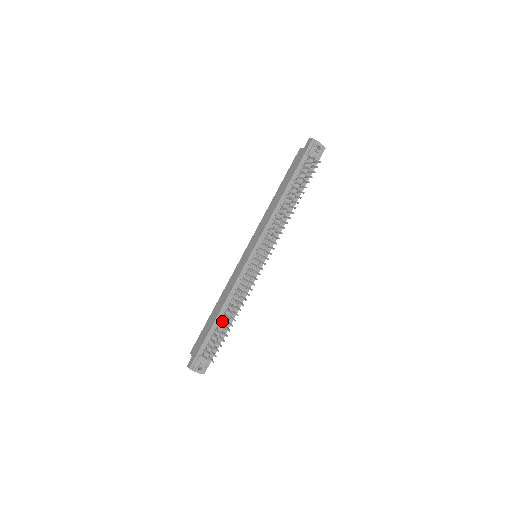
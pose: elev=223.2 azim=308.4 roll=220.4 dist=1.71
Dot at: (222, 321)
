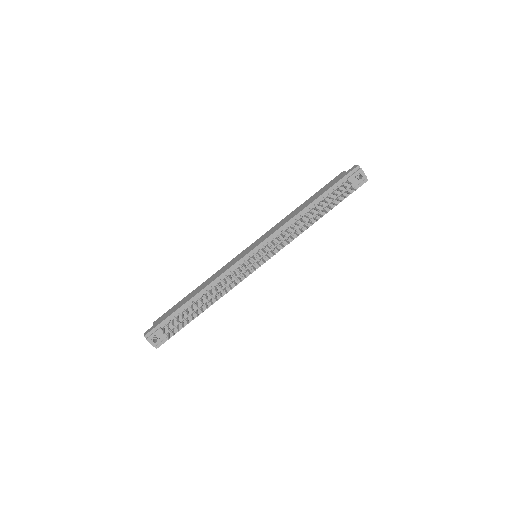
Dot at: occluded
